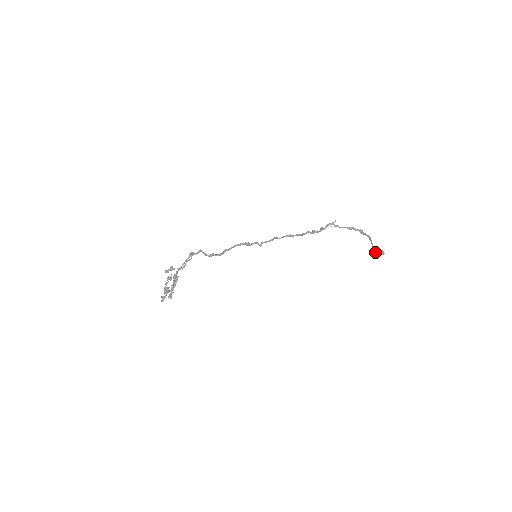
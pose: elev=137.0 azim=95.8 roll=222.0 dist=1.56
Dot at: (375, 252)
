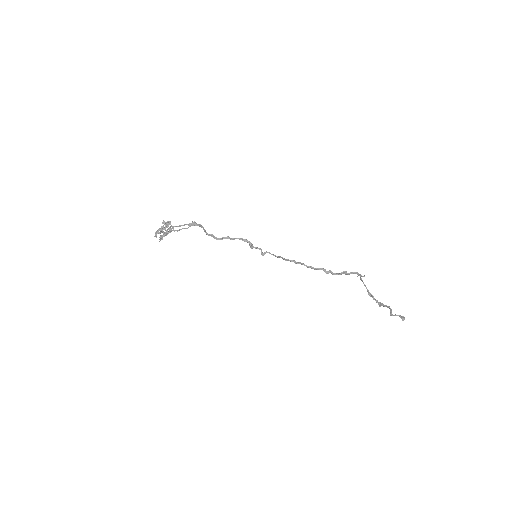
Dot at: (393, 315)
